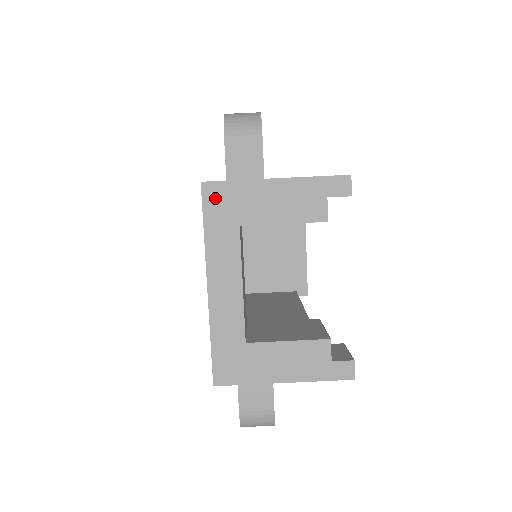
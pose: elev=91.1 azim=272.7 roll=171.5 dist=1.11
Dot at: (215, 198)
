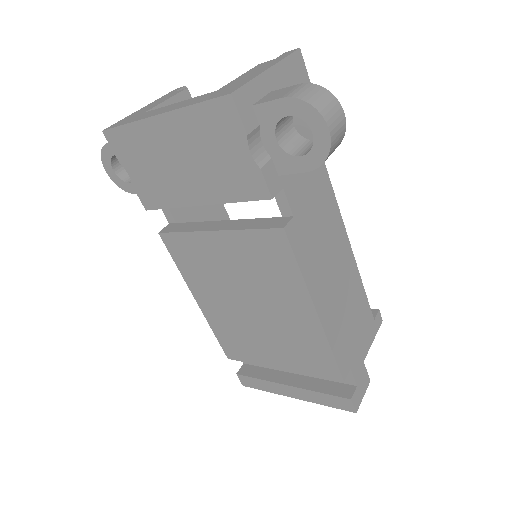
Dot at: (117, 124)
